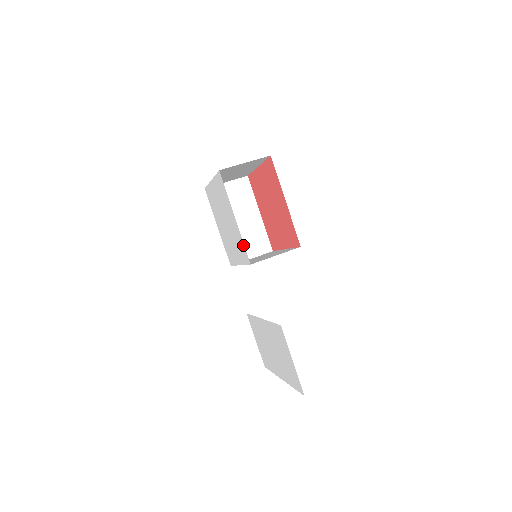
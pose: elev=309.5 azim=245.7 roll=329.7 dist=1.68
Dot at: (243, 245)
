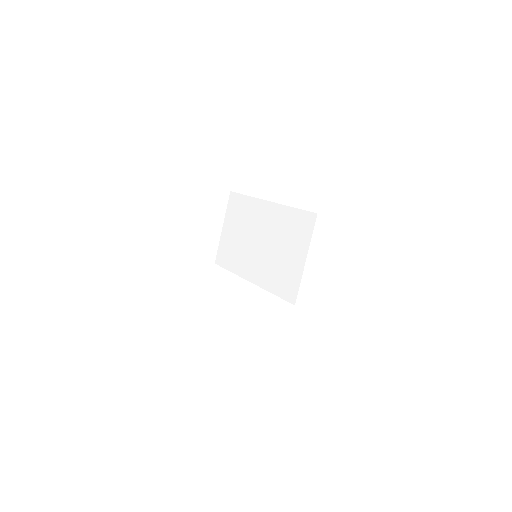
Dot at: occluded
